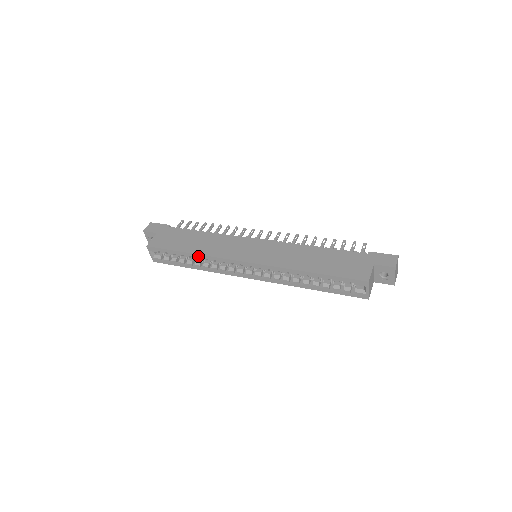
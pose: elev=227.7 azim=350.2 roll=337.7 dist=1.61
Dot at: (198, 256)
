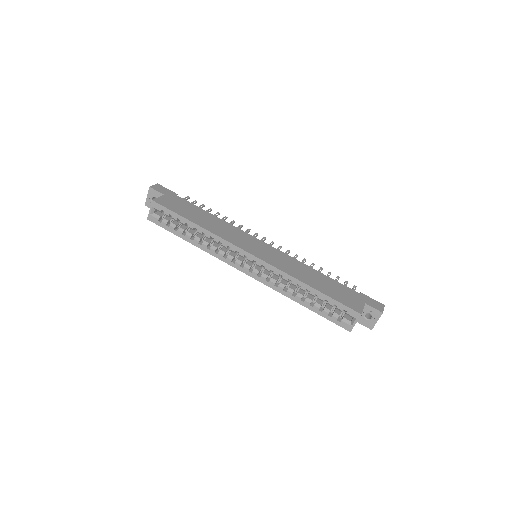
Dot at: (204, 231)
